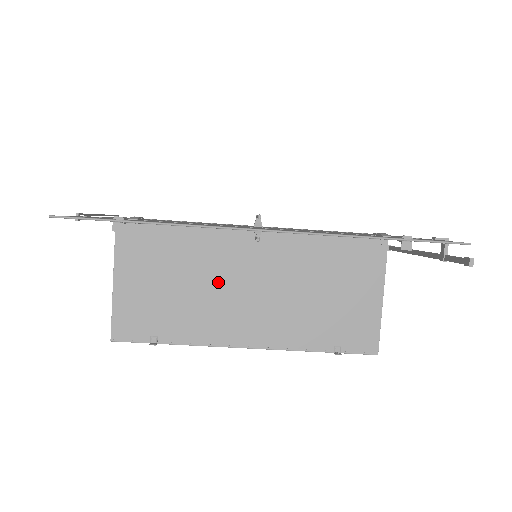
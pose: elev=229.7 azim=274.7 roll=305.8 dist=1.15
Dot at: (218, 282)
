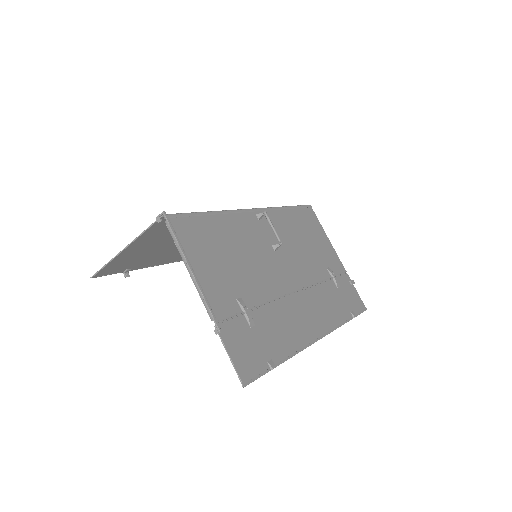
Dot at: occluded
